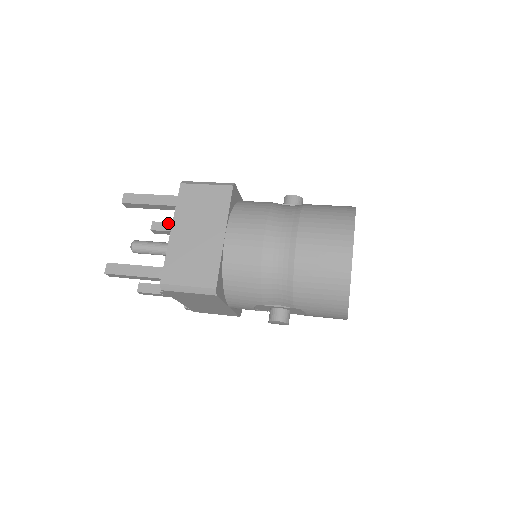
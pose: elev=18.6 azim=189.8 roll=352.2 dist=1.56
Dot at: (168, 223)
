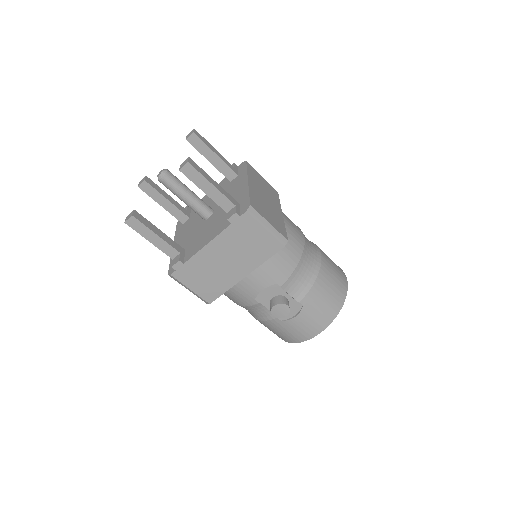
Dot at: occluded
